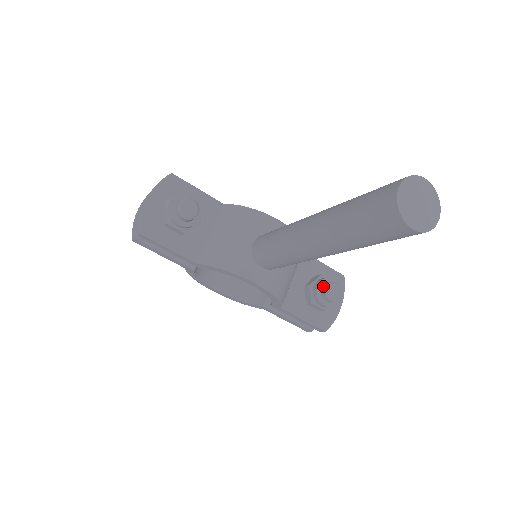
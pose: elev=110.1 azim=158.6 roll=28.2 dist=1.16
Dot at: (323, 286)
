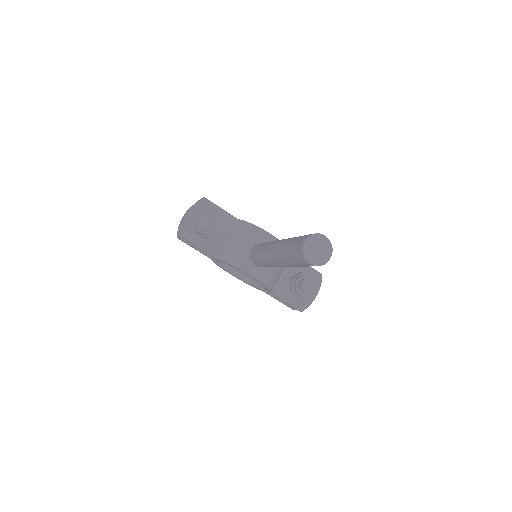
Dot at: (301, 281)
